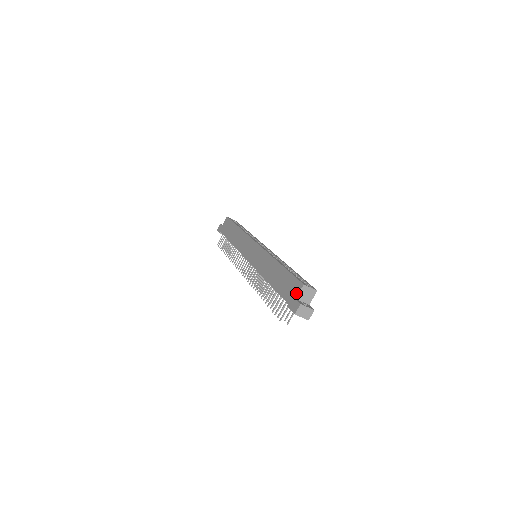
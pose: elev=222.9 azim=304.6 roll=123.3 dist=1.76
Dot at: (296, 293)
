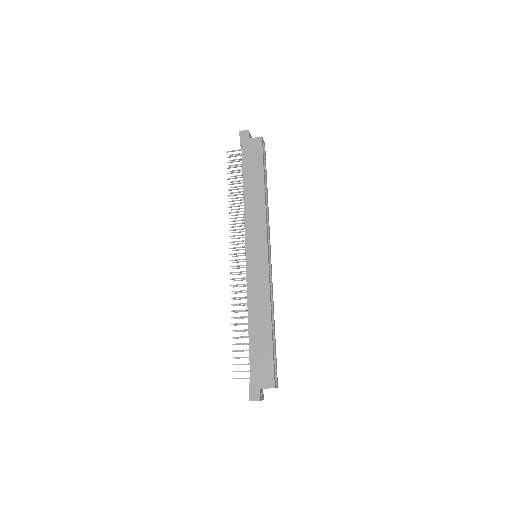
Dot at: (264, 385)
